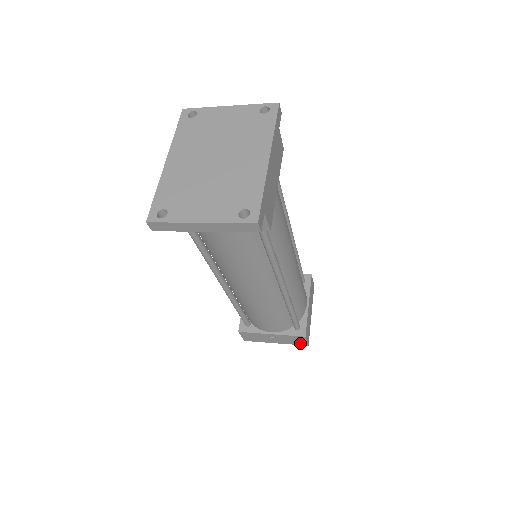
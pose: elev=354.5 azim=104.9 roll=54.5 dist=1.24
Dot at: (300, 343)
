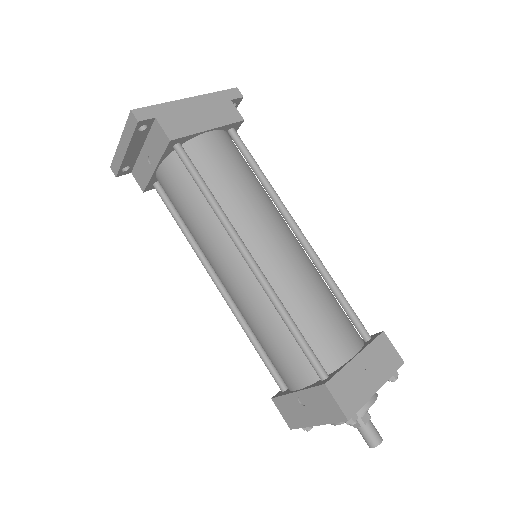
Dot at: (336, 414)
